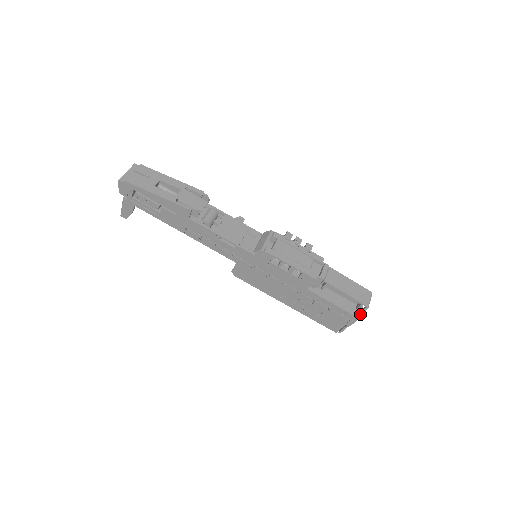
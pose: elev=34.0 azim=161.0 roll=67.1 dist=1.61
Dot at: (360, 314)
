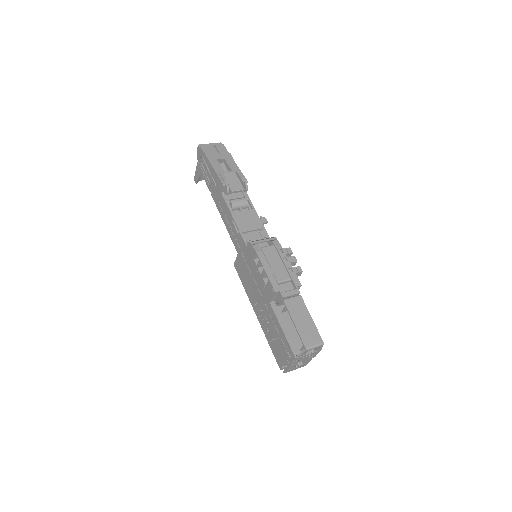
Dot at: (298, 354)
